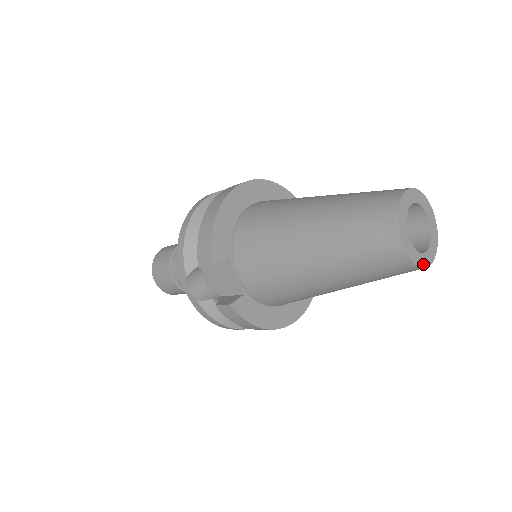
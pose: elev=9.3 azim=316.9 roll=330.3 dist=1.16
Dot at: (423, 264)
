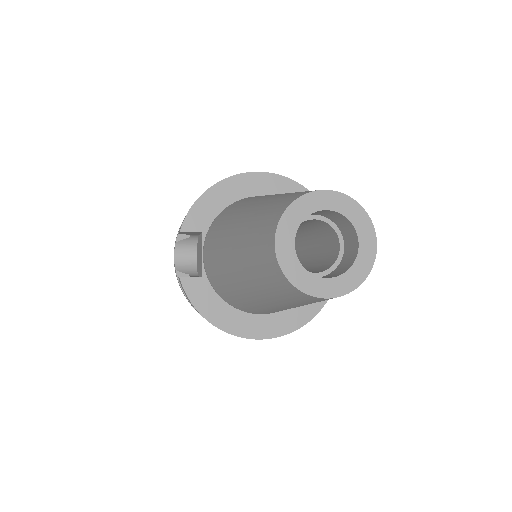
Dot at: (308, 289)
